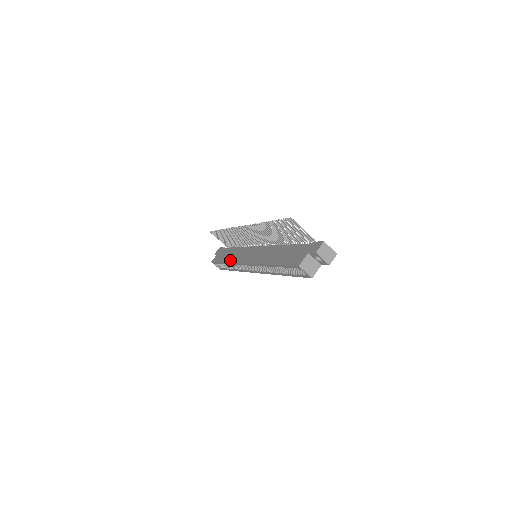
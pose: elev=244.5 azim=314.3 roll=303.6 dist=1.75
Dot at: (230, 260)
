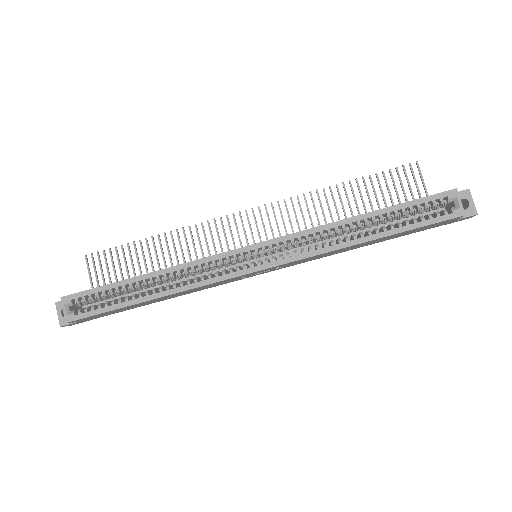
Dot at: (171, 267)
